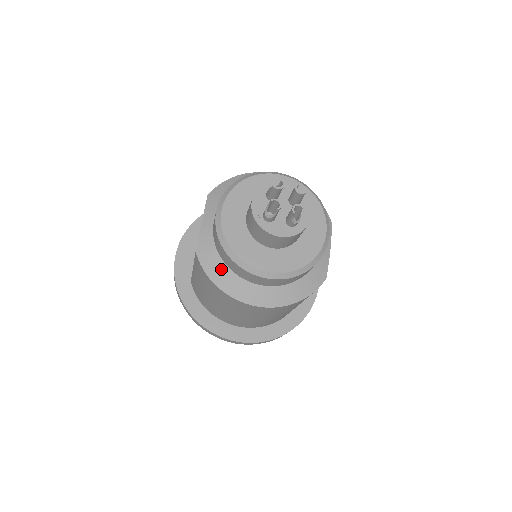
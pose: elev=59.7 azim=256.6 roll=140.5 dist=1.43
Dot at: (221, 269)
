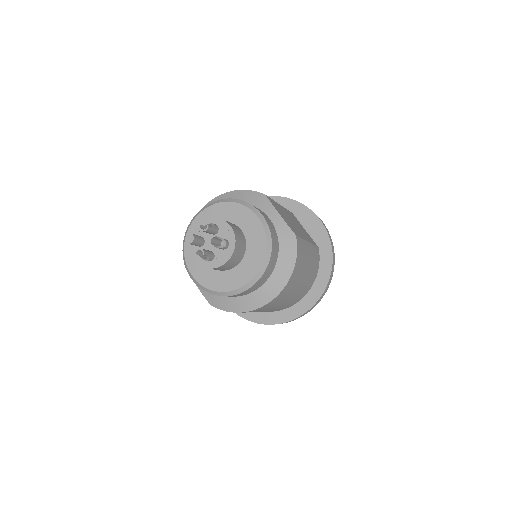
Dot at: (231, 302)
